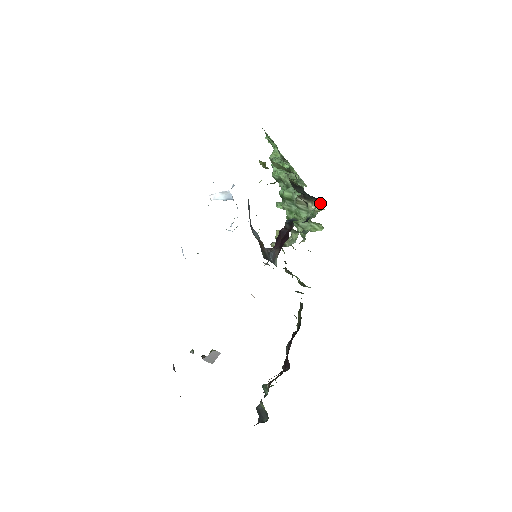
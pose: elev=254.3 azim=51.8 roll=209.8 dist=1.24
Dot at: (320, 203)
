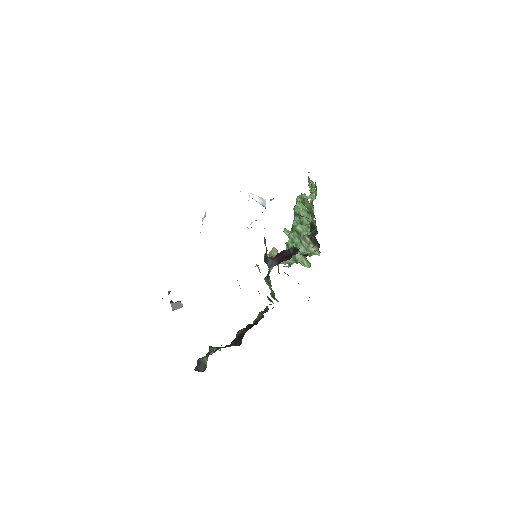
Dot at: occluded
